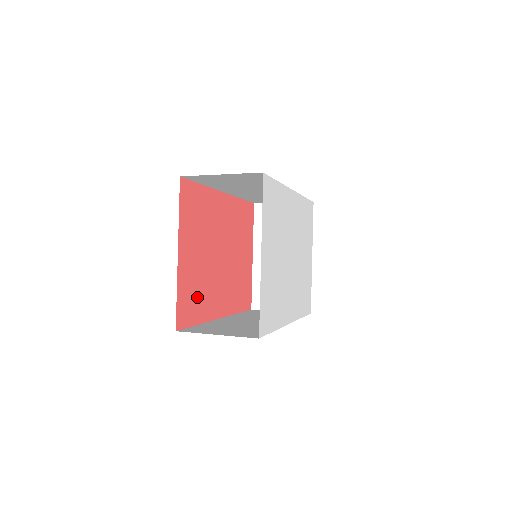
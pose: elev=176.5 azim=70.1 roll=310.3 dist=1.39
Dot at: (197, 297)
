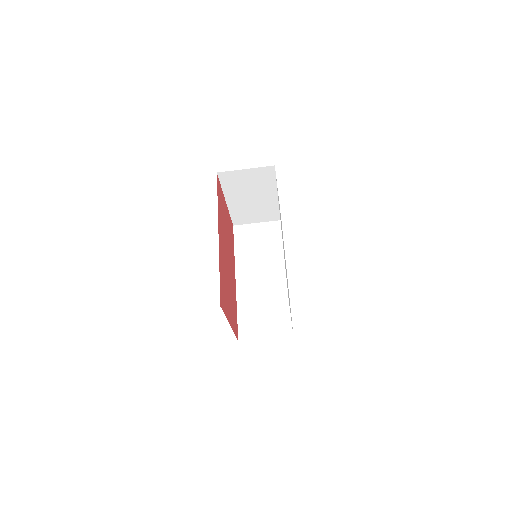
Dot at: (221, 209)
